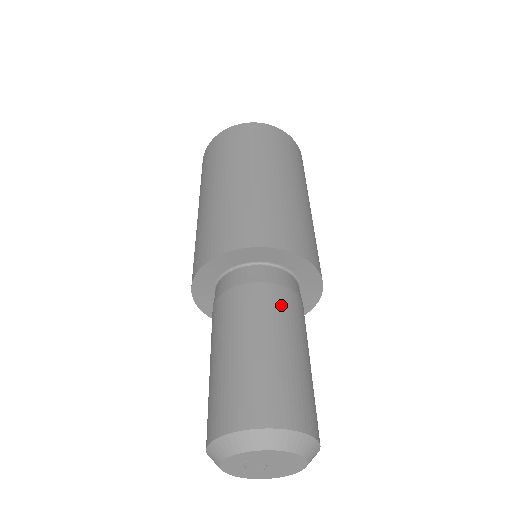
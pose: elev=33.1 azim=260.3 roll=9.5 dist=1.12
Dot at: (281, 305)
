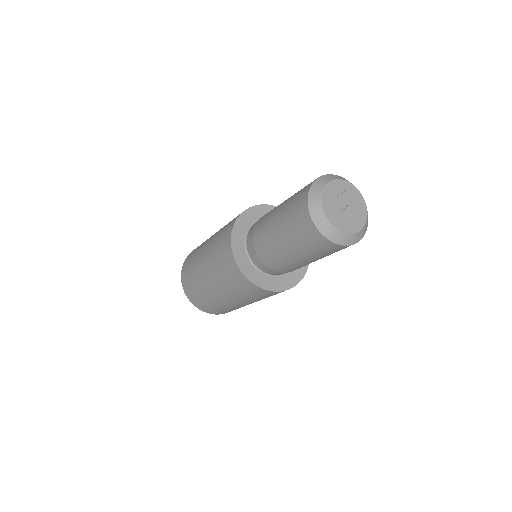
Dot at: occluded
